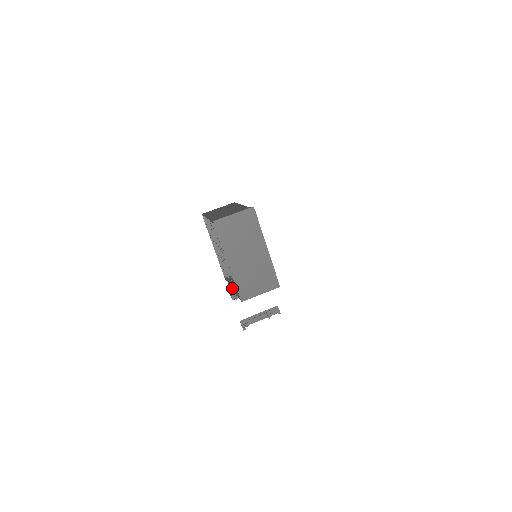
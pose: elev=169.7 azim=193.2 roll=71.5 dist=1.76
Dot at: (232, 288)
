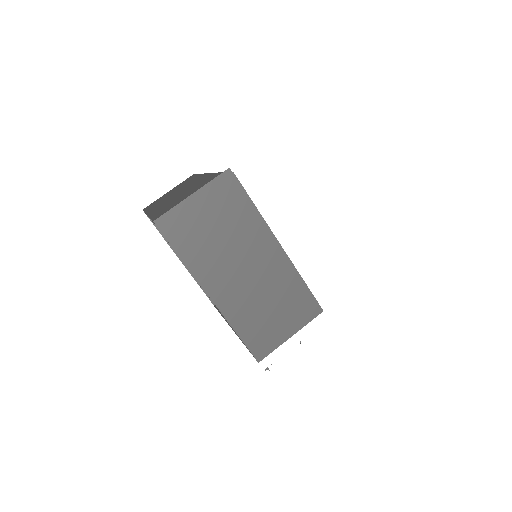
Dot at: (231, 327)
